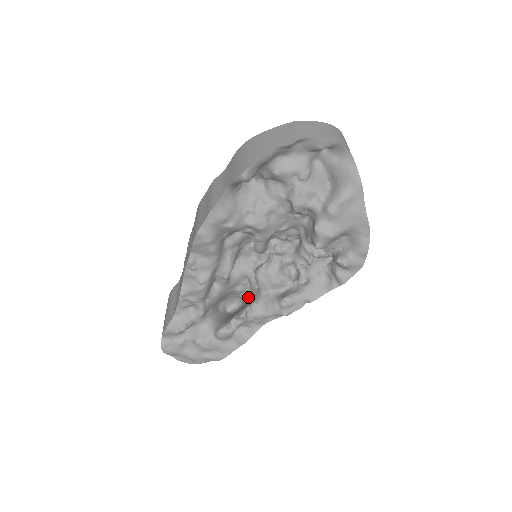
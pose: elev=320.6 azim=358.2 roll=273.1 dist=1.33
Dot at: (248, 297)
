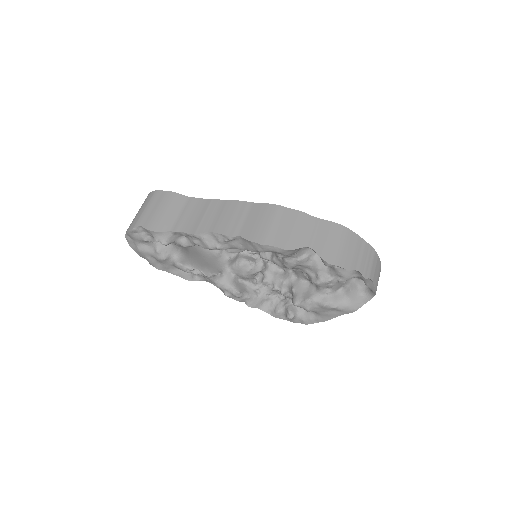
Dot at: (213, 251)
